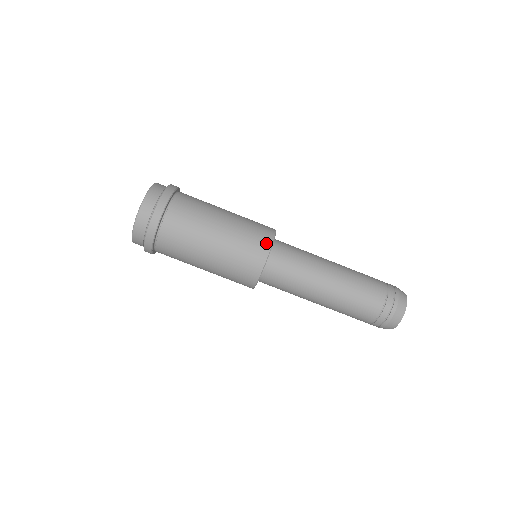
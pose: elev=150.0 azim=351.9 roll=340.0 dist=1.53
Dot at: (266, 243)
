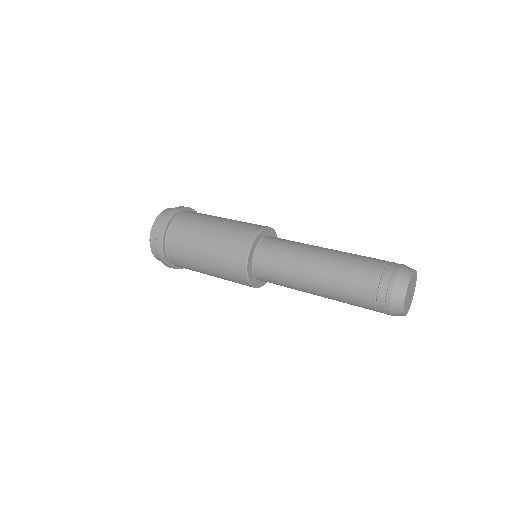
Dot at: (242, 256)
